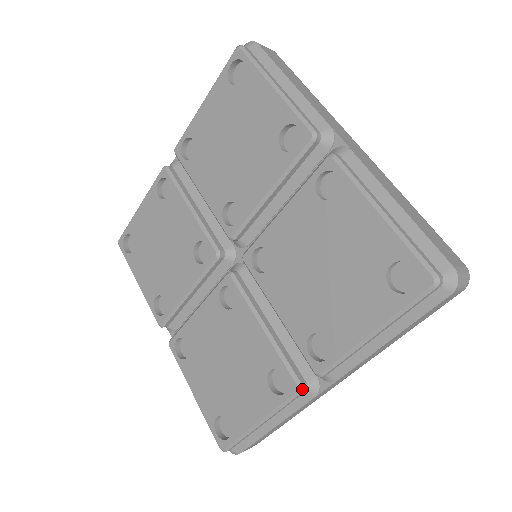
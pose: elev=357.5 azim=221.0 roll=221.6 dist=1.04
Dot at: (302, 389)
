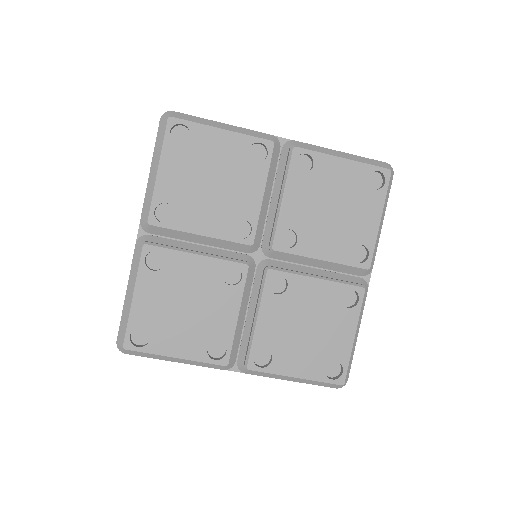
Dot at: (228, 366)
